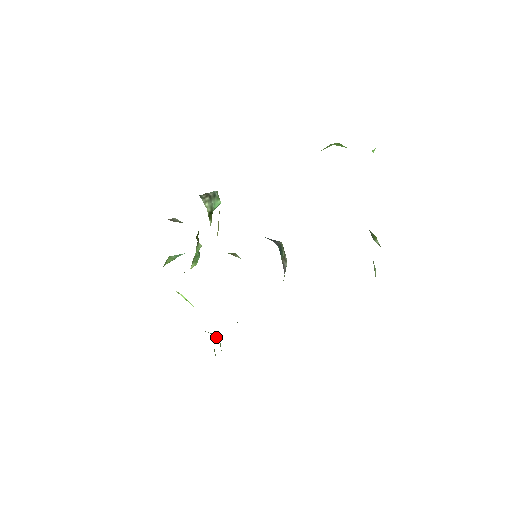
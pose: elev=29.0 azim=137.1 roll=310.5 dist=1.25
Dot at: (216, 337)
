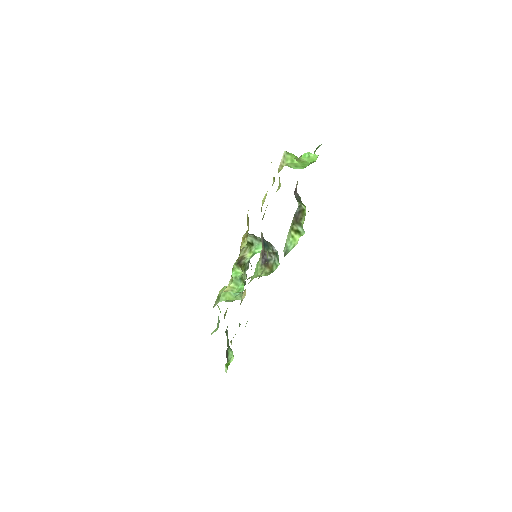
Dot at: occluded
